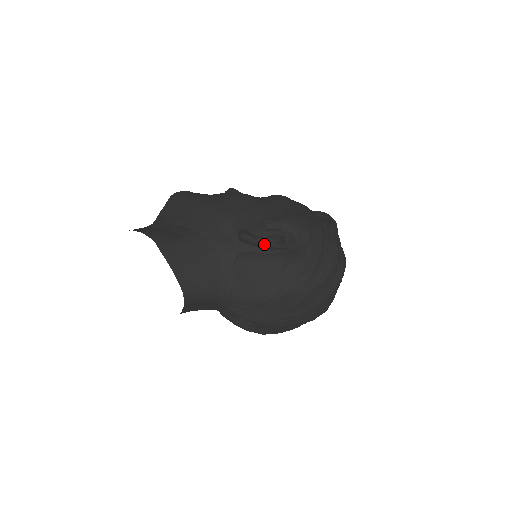
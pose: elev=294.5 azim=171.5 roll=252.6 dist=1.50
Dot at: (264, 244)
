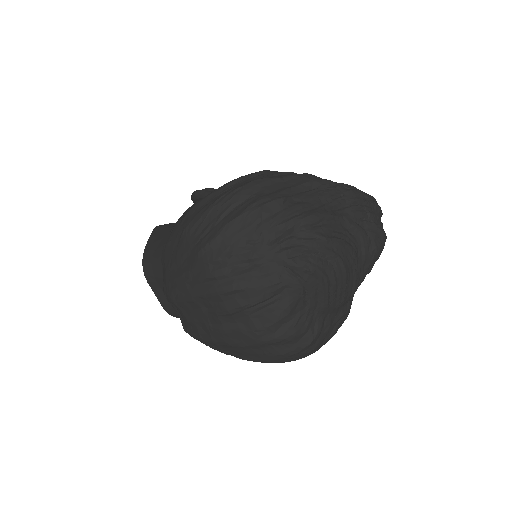
Dot at: (192, 195)
